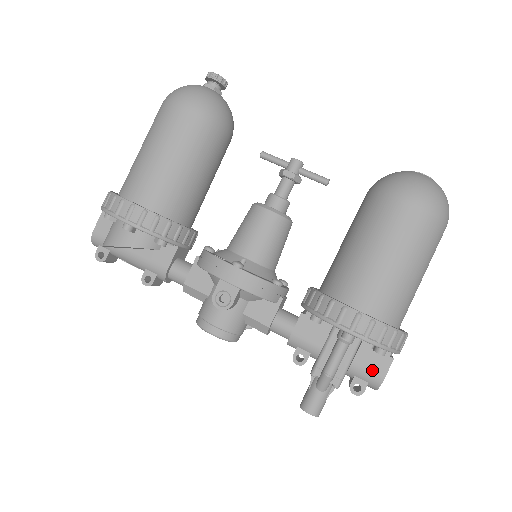
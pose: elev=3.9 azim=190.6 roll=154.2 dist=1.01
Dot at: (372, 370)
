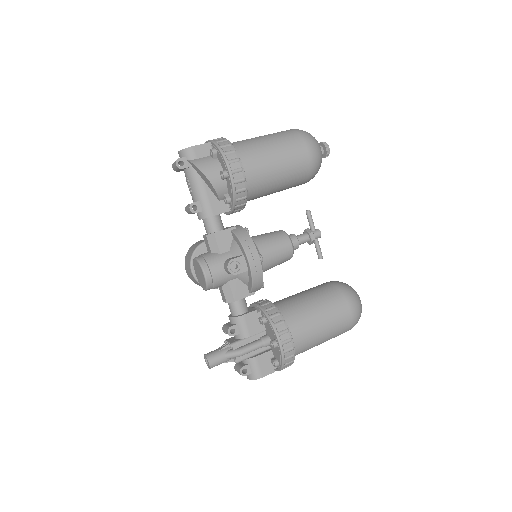
Dot at: (261, 369)
